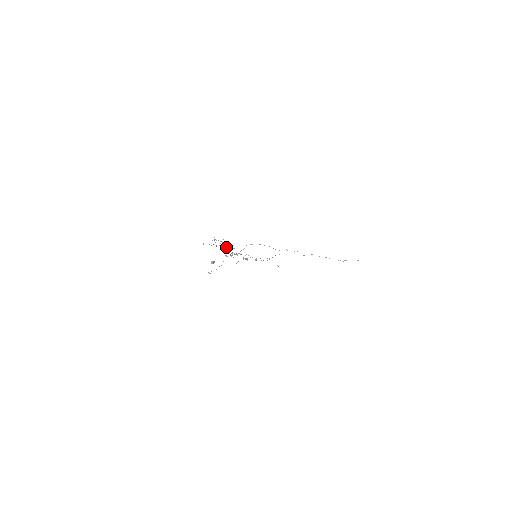
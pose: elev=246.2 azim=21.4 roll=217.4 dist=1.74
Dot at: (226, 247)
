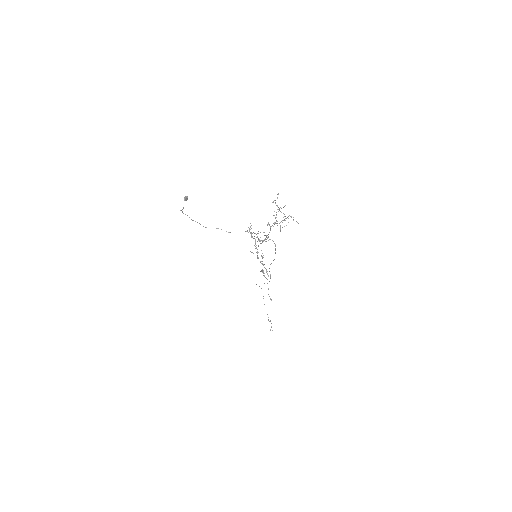
Dot at: occluded
